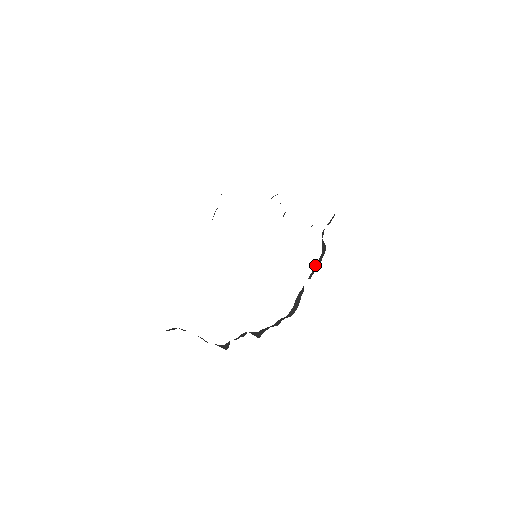
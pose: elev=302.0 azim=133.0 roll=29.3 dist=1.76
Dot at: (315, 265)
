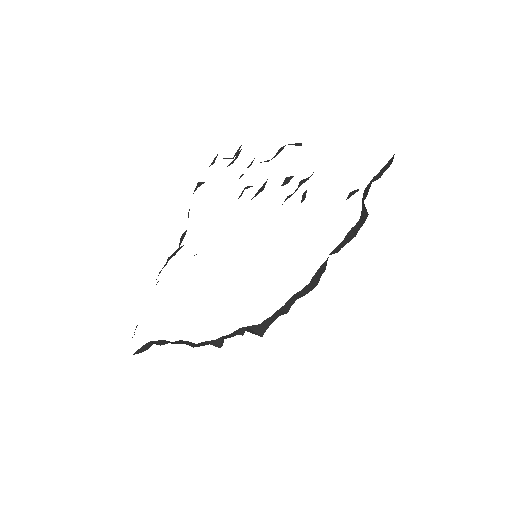
Dot at: (347, 234)
